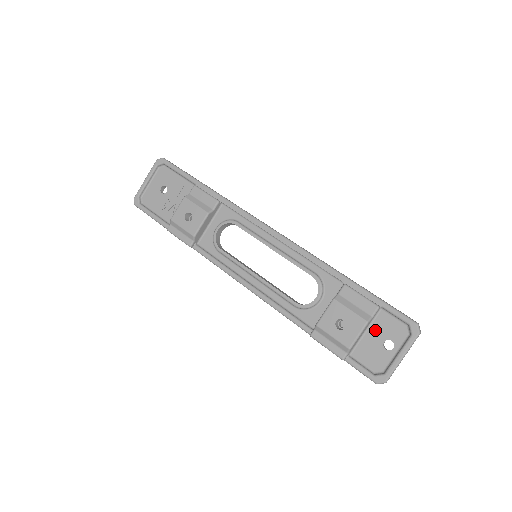
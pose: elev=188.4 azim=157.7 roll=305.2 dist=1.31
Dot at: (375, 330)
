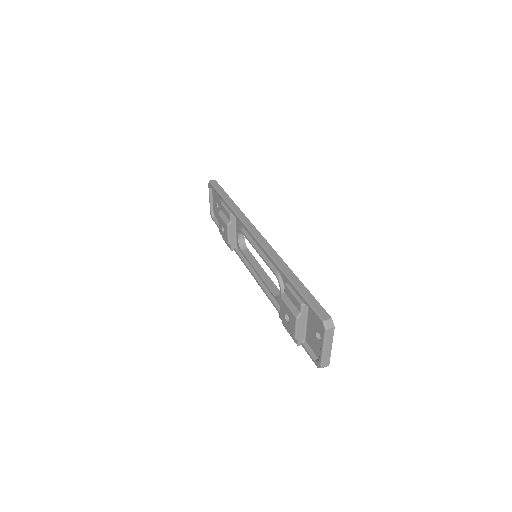
Dot at: (310, 322)
